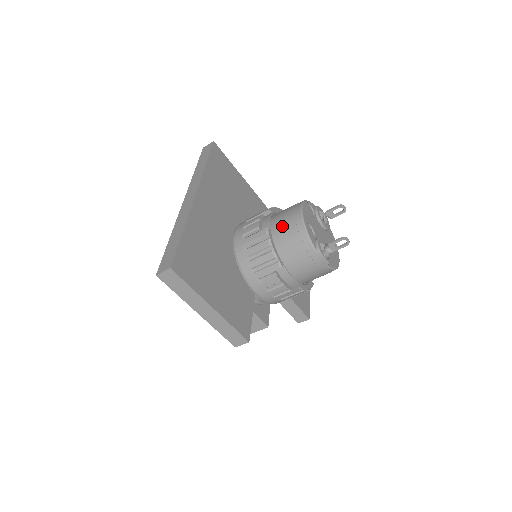
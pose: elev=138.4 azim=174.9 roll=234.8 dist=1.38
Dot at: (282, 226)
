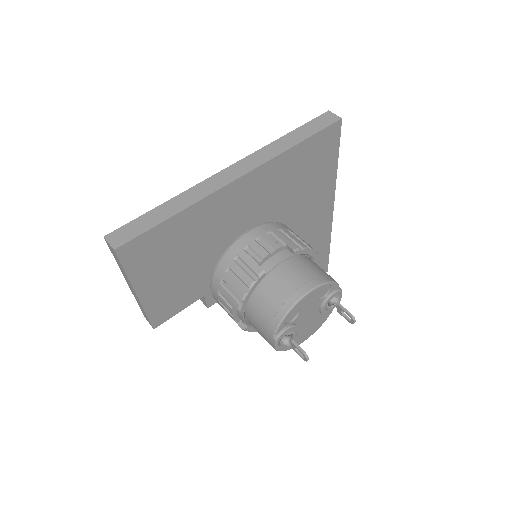
Dot at: (278, 284)
